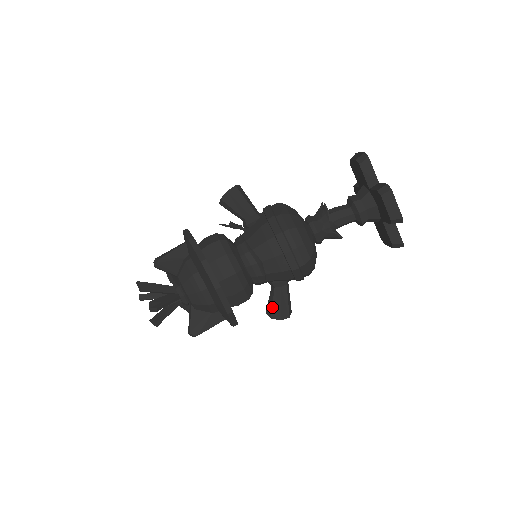
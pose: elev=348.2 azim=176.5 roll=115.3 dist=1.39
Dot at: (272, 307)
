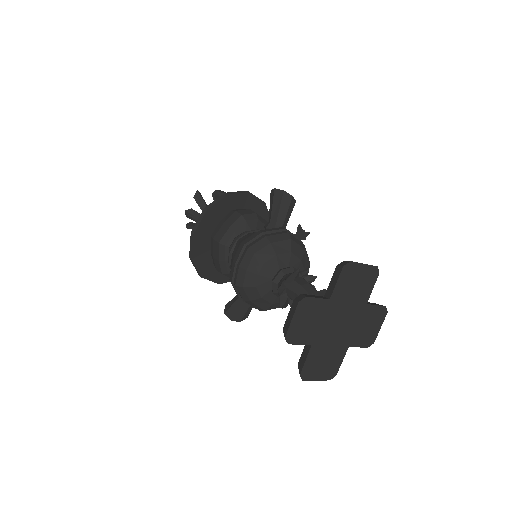
Dot at: (231, 300)
